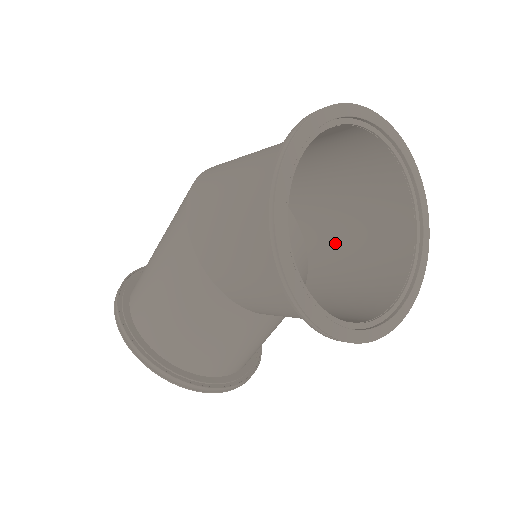
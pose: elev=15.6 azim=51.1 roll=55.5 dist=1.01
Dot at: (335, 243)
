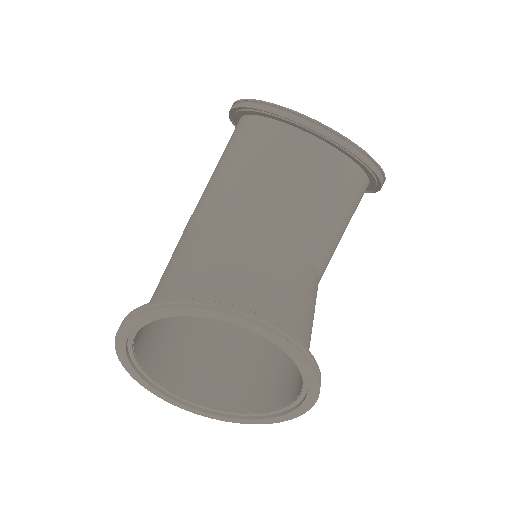
Dot at: occluded
